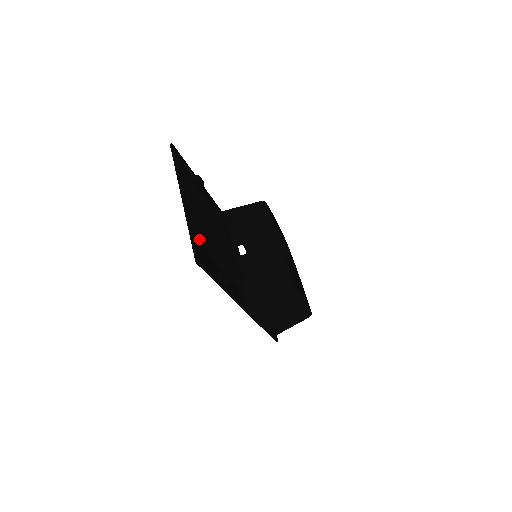
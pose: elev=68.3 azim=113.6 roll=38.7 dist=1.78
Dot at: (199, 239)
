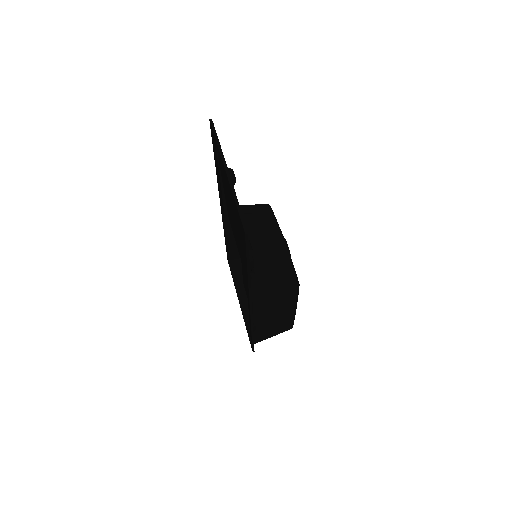
Dot at: occluded
